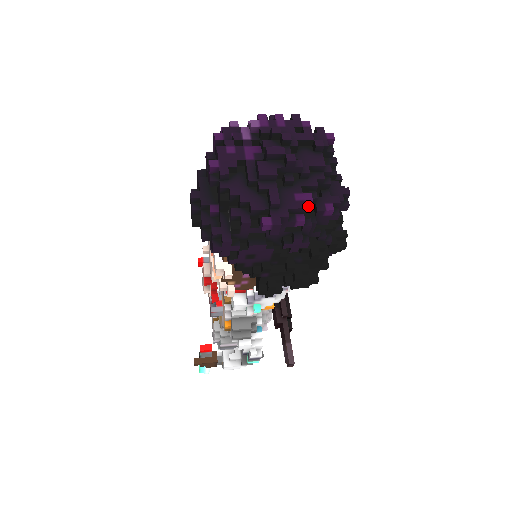
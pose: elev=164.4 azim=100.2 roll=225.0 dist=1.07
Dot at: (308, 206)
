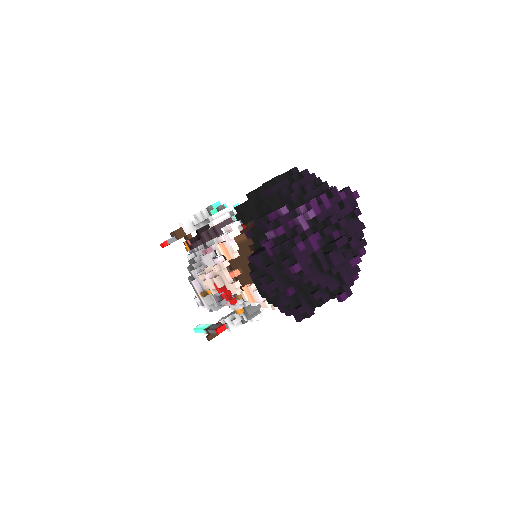
Dot at: occluded
